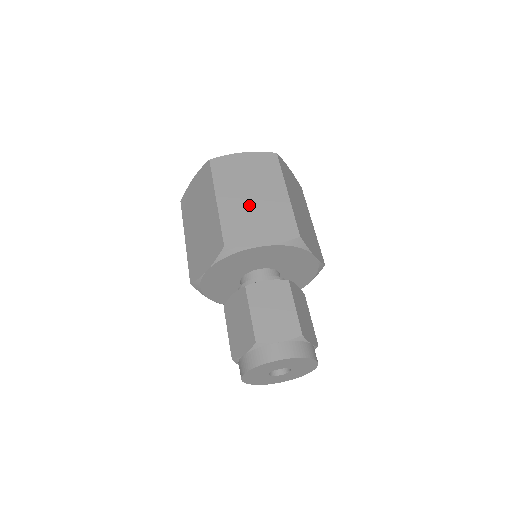
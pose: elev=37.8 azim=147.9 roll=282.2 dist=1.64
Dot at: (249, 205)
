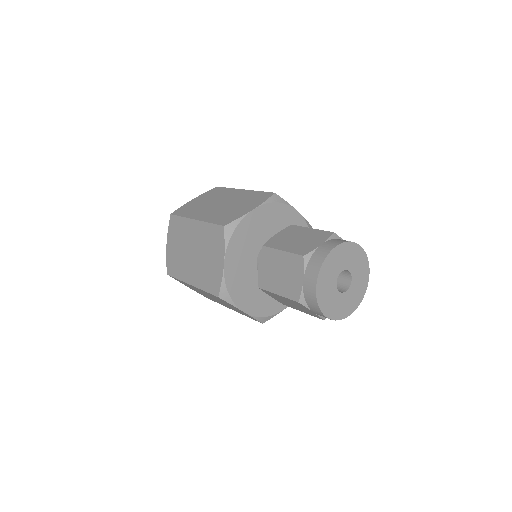
Dot at: (222, 207)
